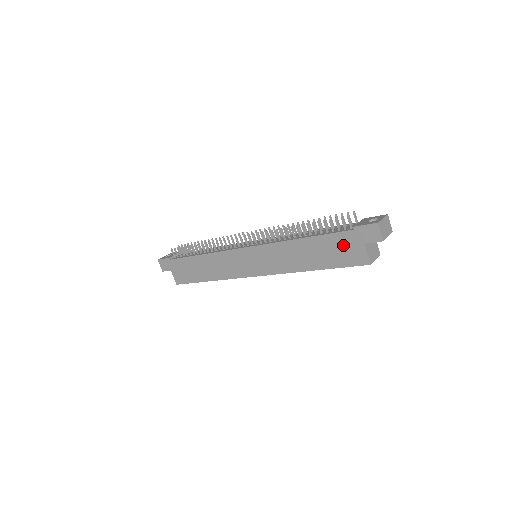
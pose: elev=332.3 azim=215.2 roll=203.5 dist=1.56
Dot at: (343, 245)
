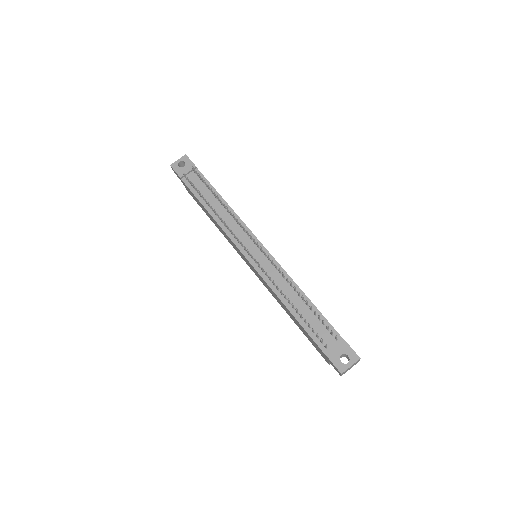
Dot at: (315, 345)
